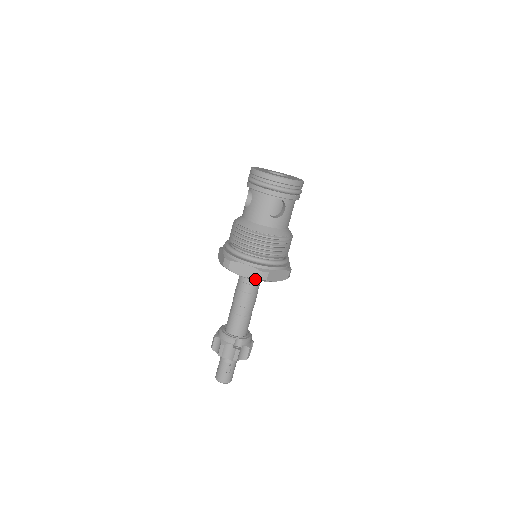
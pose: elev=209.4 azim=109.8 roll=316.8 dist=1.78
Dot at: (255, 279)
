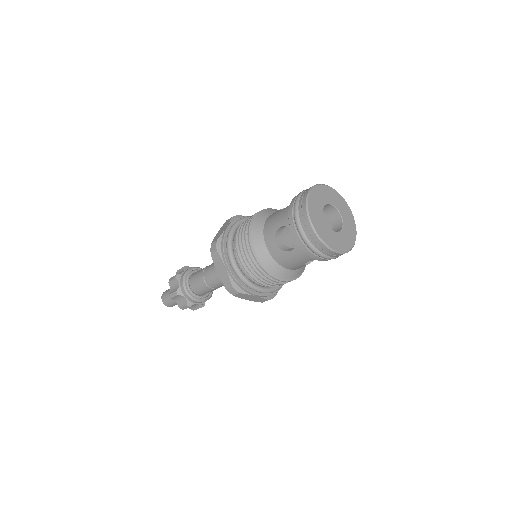
Dot at: occluded
